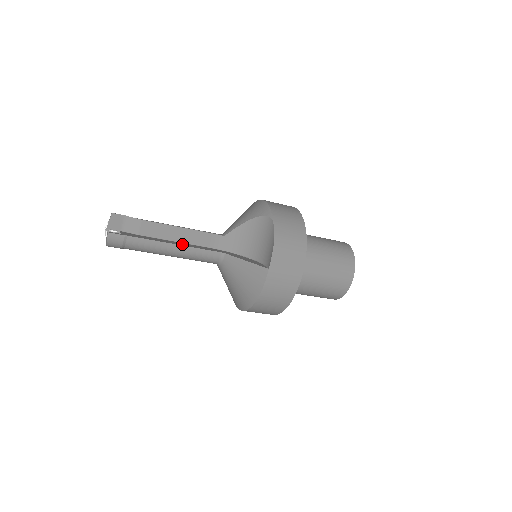
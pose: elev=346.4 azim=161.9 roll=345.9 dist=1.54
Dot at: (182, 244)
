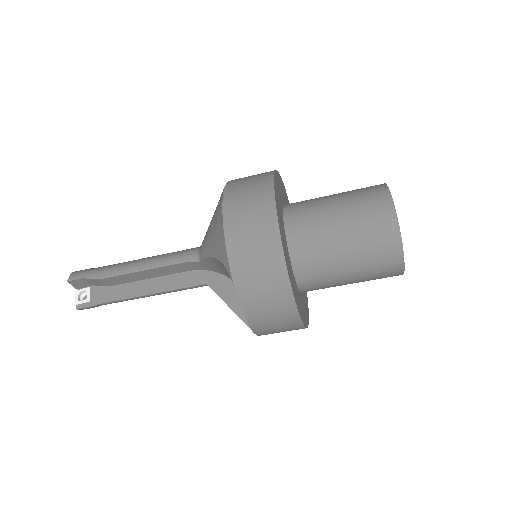
Dot at: (156, 287)
